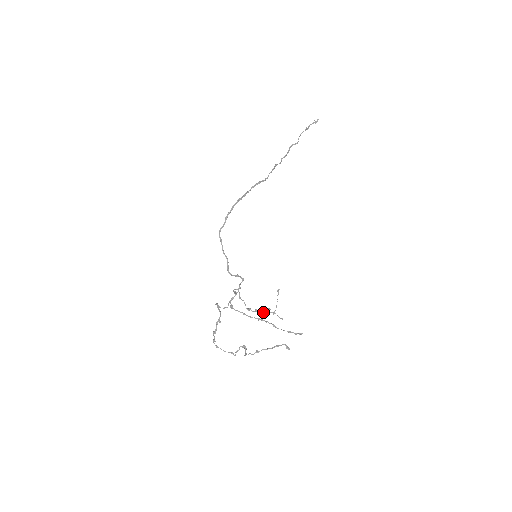
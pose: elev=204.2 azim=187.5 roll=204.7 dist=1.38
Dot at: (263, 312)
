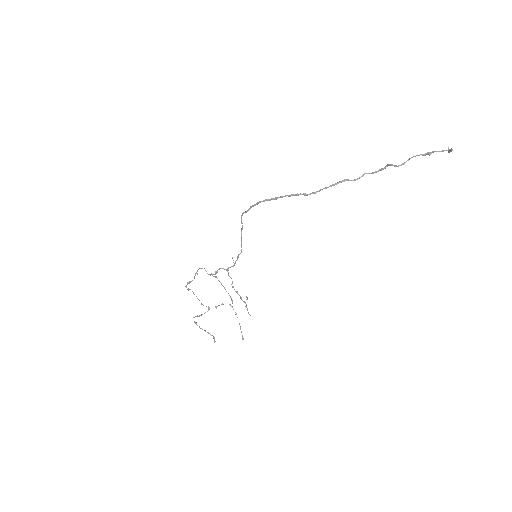
Dot at: (241, 298)
